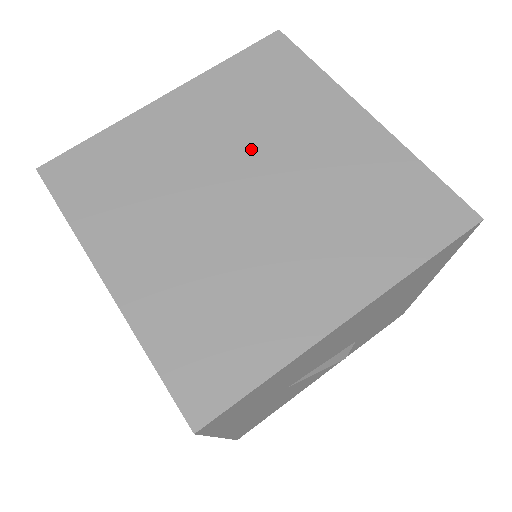
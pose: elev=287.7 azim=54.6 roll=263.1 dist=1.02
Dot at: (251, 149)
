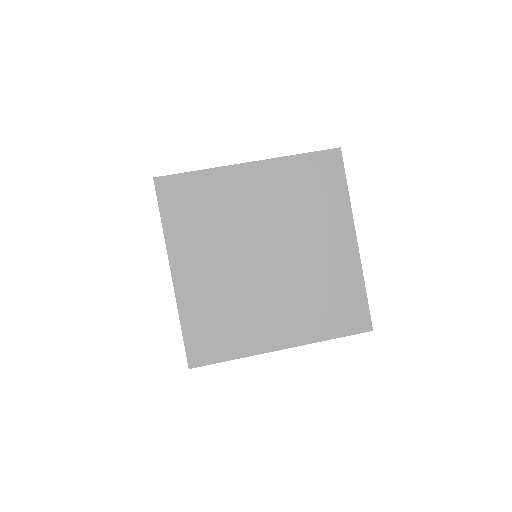
Dot at: (282, 230)
